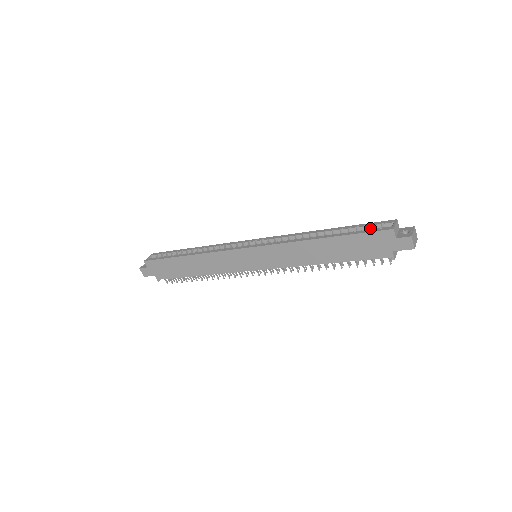
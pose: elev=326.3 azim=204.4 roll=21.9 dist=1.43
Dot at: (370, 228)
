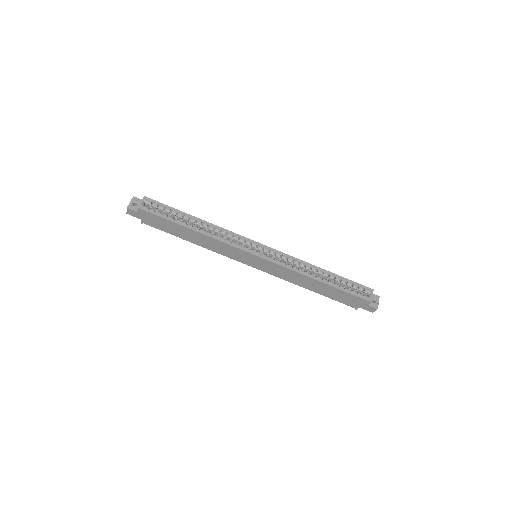
Dot at: (355, 288)
